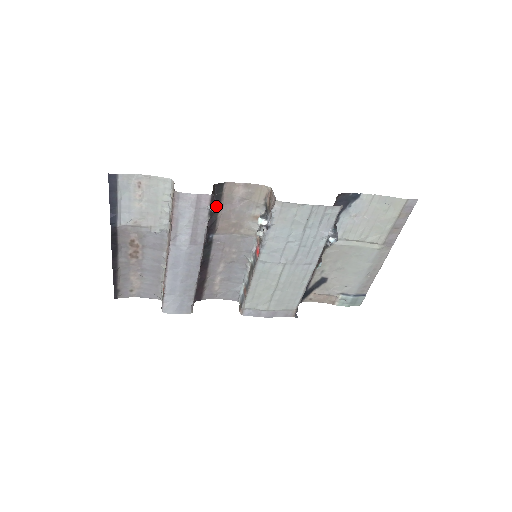
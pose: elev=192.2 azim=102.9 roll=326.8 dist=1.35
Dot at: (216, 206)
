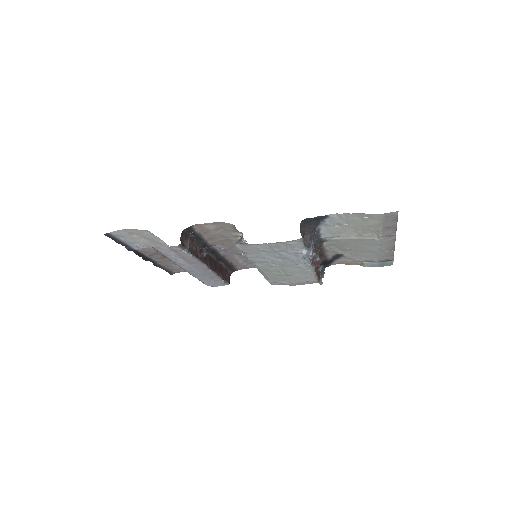
Dot at: (197, 237)
